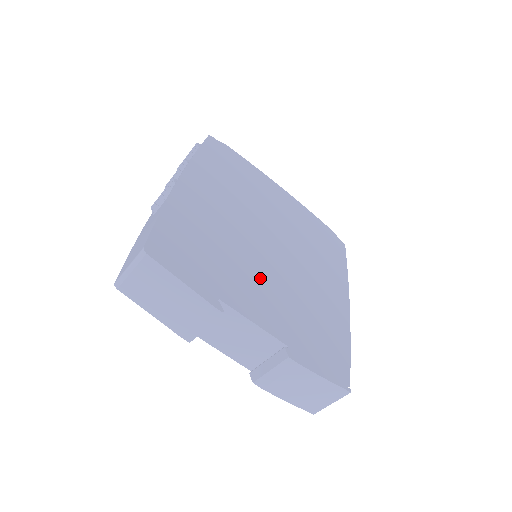
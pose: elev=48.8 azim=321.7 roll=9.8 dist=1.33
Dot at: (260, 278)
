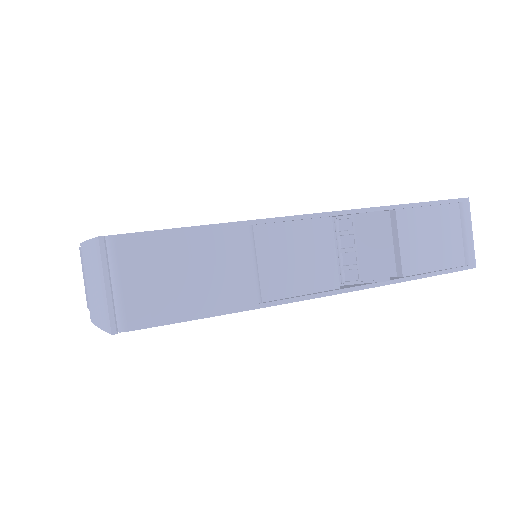
Dot at: occluded
